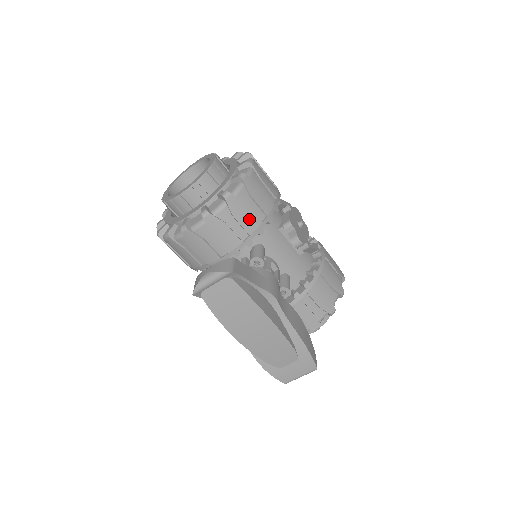
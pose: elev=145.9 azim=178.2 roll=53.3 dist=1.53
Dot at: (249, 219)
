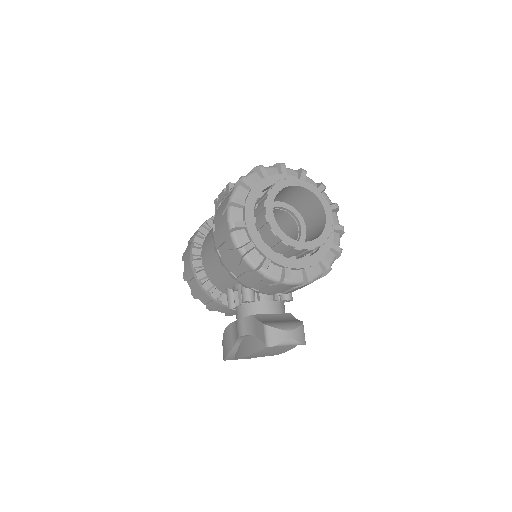
Dot at: occluded
